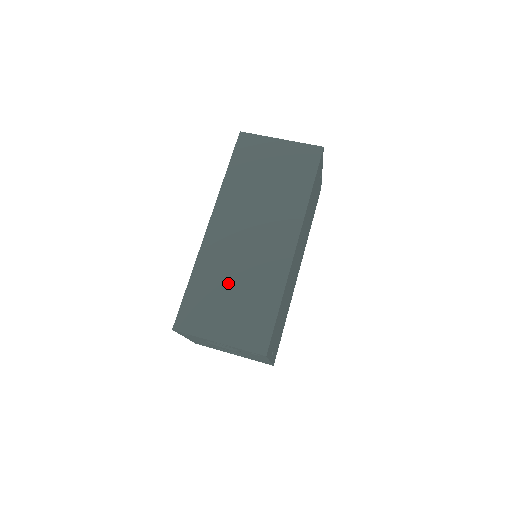
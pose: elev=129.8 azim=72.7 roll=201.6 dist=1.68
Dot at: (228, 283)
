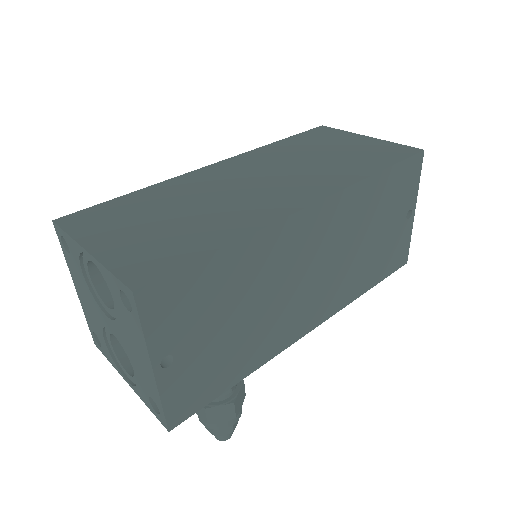
Dot at: (177, 207)
